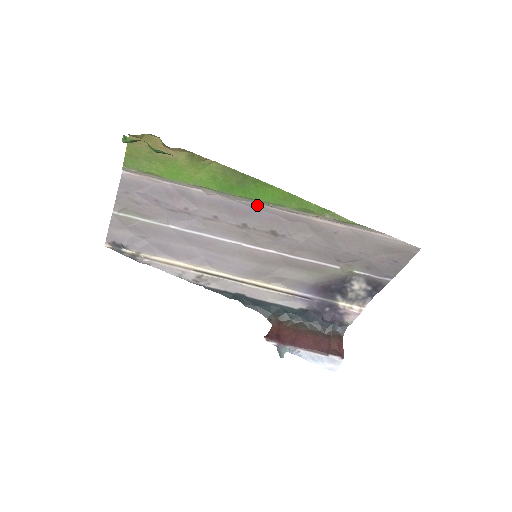
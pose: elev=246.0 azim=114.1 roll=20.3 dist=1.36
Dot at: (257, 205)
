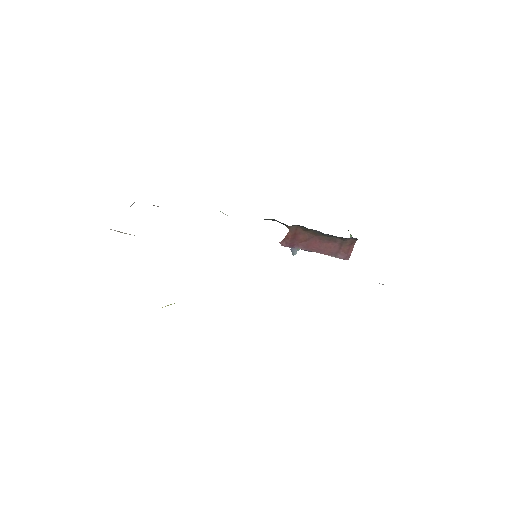
Dot at: occluded
